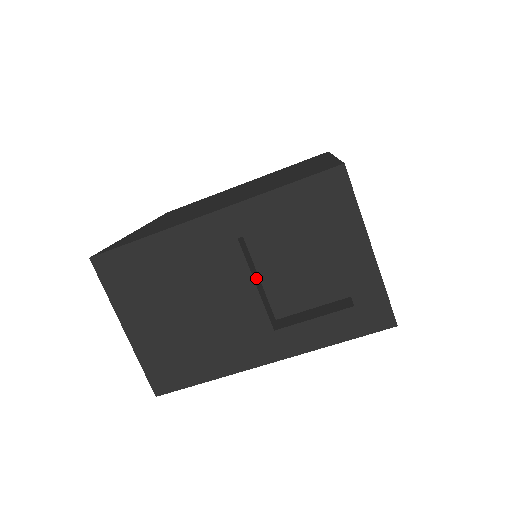
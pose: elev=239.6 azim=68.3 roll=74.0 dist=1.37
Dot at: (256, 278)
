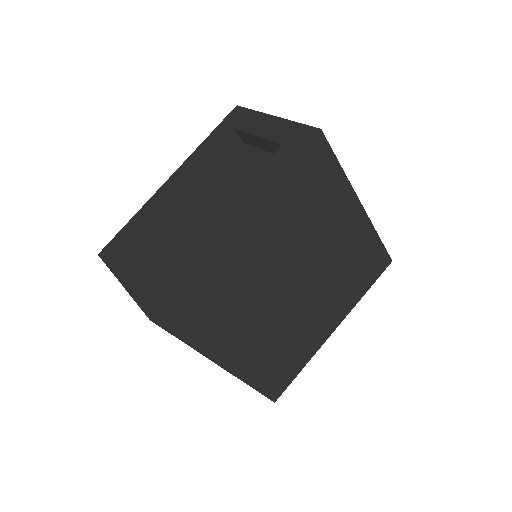
Dot at: occluded
